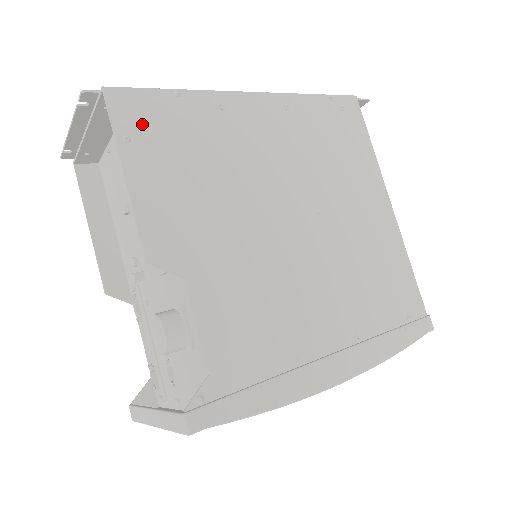
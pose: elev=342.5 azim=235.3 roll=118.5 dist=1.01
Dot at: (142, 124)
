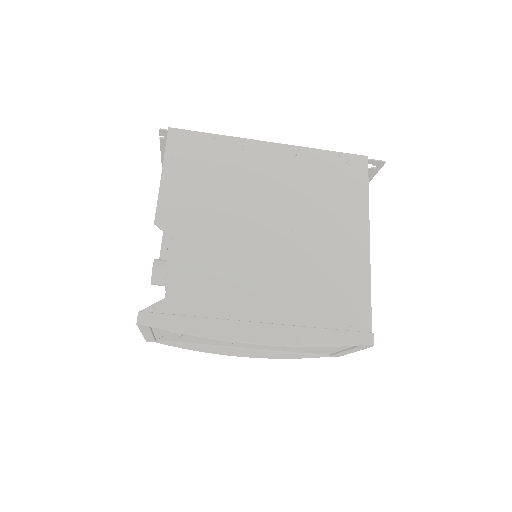
Dot at: (184, 150)
